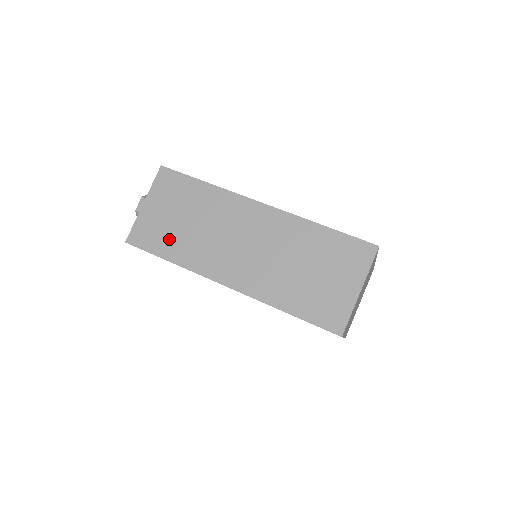
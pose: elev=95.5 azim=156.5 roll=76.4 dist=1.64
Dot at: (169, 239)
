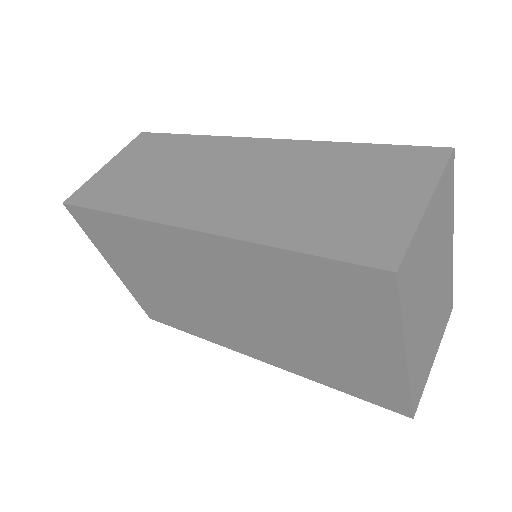
Dot at: (122, 191)
